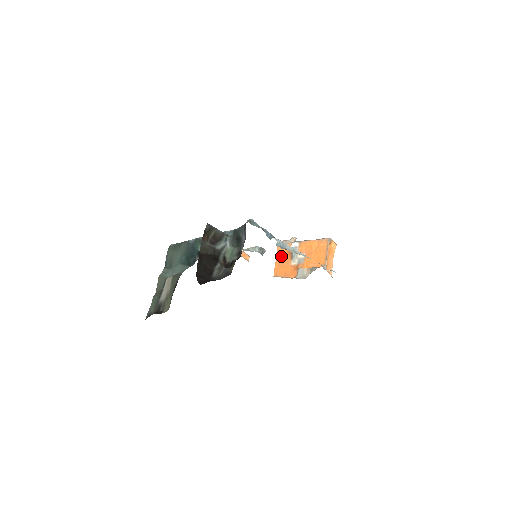
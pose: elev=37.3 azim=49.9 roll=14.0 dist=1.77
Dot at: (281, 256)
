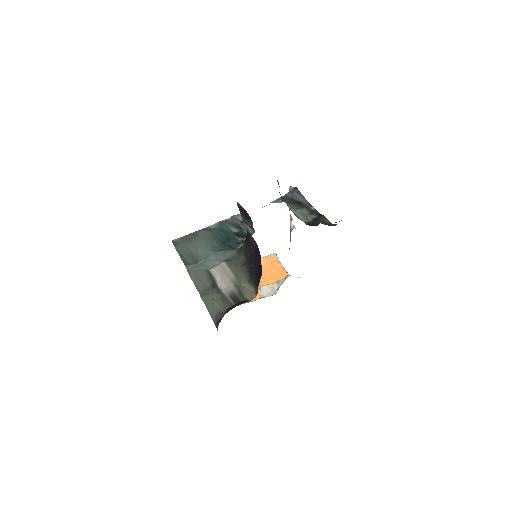
Dot at: occluded
